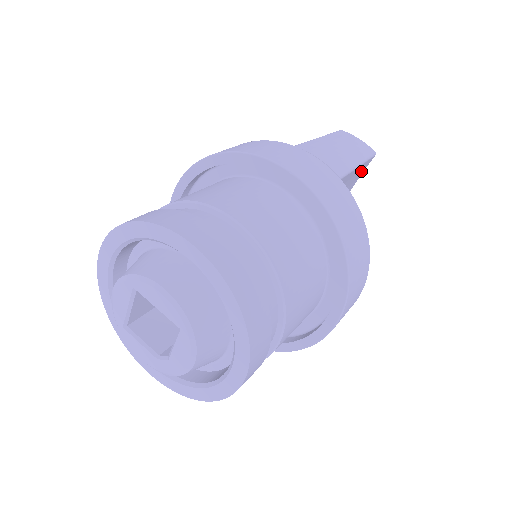
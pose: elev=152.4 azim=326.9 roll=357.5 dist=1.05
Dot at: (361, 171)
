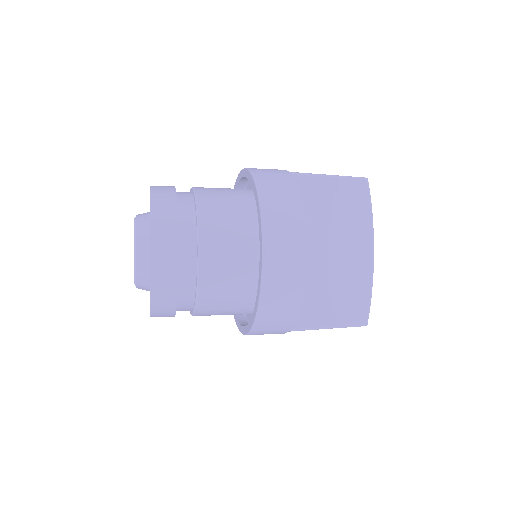
Dot at: (359, 195)
